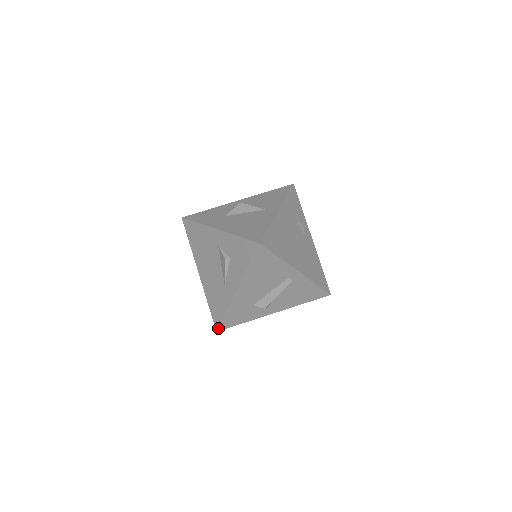
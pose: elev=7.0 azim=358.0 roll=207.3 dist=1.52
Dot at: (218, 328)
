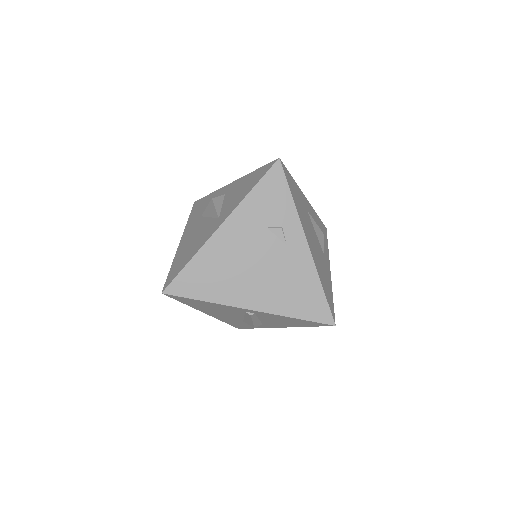
Dot at: (236, 327)
